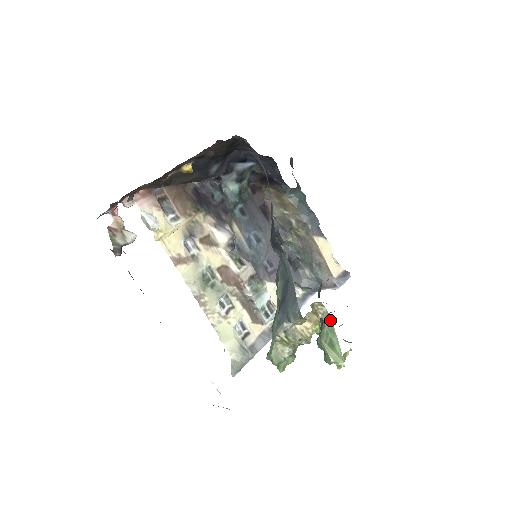
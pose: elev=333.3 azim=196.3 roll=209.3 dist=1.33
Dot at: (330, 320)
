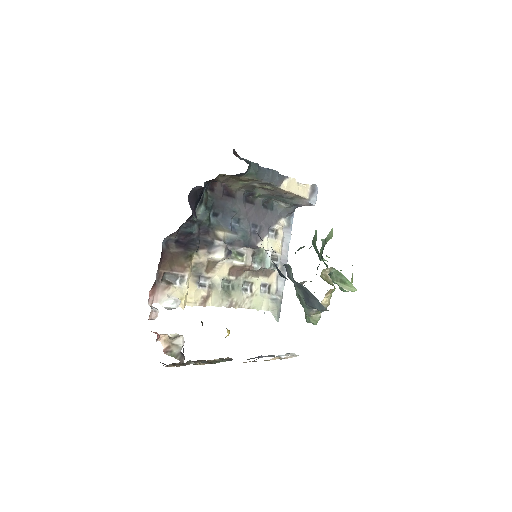
Dot at: (335, 270)
